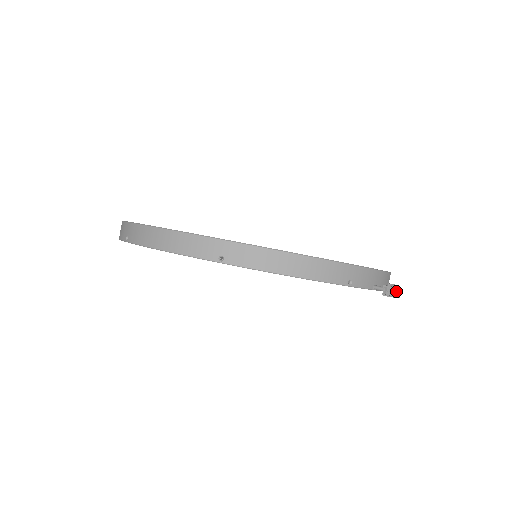
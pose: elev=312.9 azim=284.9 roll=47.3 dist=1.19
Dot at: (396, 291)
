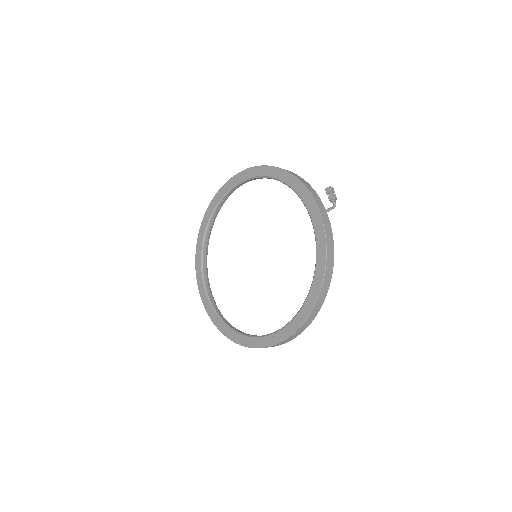
Dot at: (333, 192)
